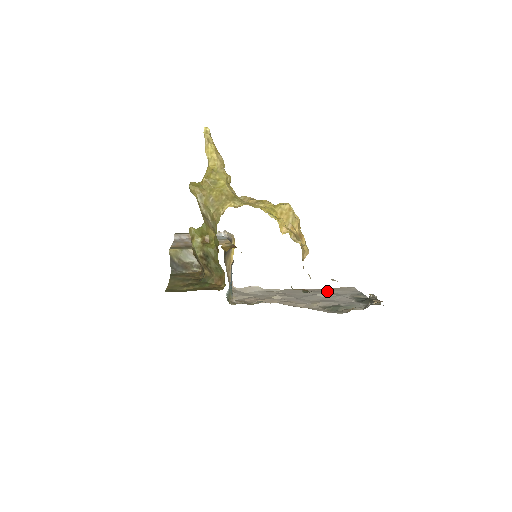
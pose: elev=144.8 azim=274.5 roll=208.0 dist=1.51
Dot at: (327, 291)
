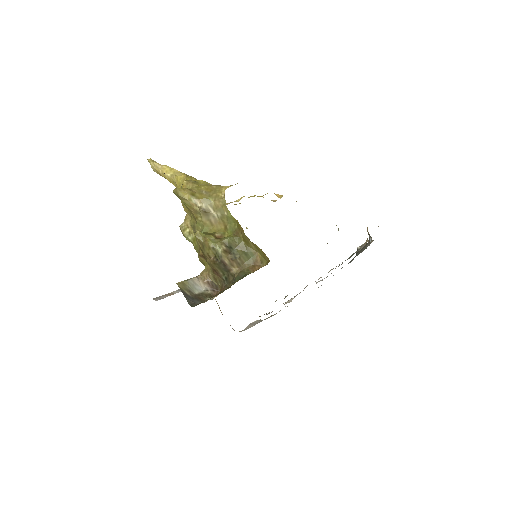
Dot at: occluded
